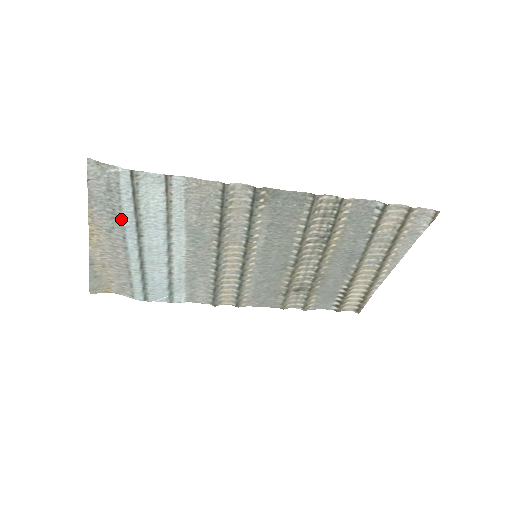
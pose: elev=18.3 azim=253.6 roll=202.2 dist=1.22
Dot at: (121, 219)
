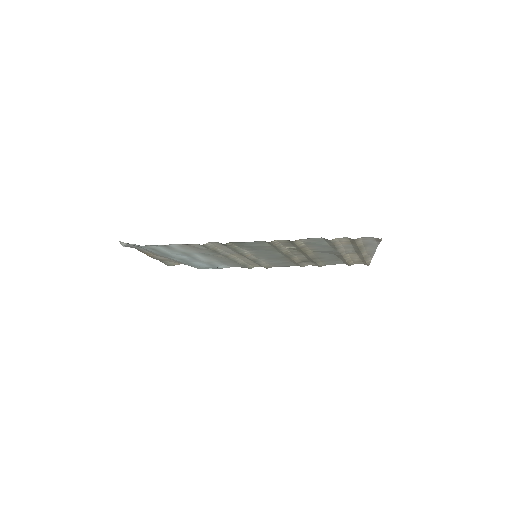
Dot at: occluded
